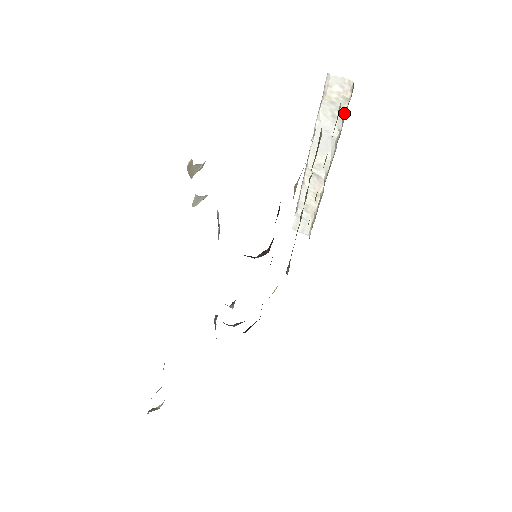
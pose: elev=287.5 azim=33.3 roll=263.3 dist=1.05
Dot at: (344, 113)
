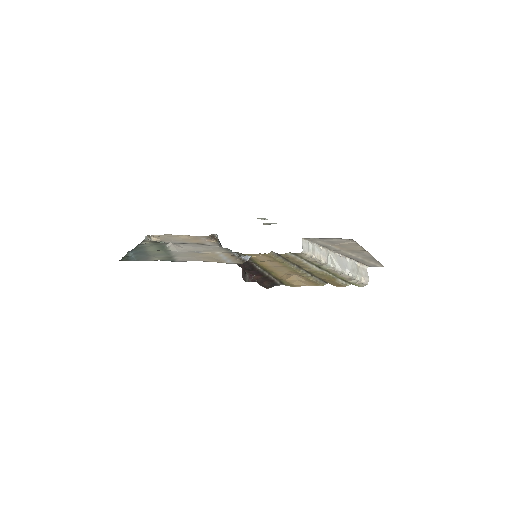
Dot at: (355, 278)
